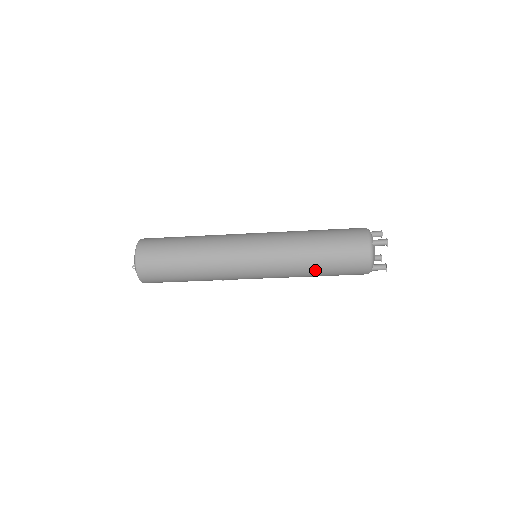
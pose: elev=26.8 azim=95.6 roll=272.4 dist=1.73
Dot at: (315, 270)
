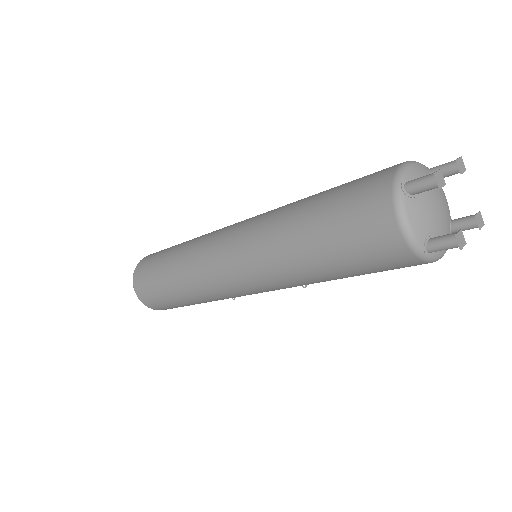
Dot at: (314, 267)
